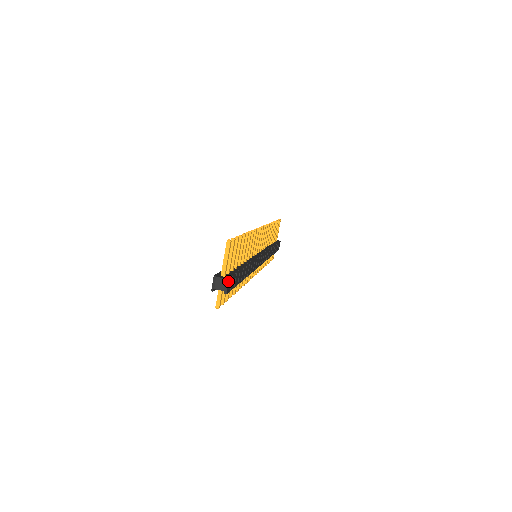
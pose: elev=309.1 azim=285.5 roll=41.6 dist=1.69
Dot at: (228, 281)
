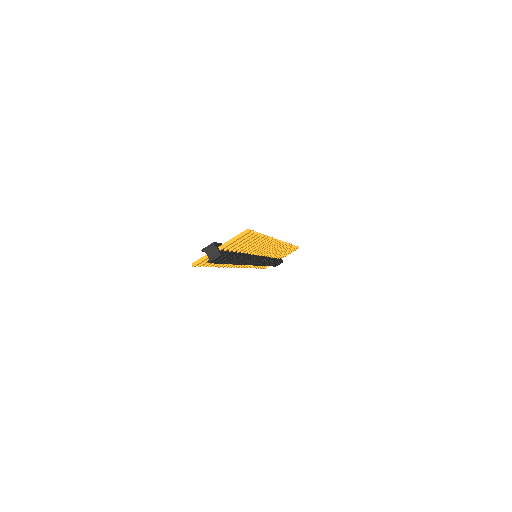
Dot at: (219, 256)
